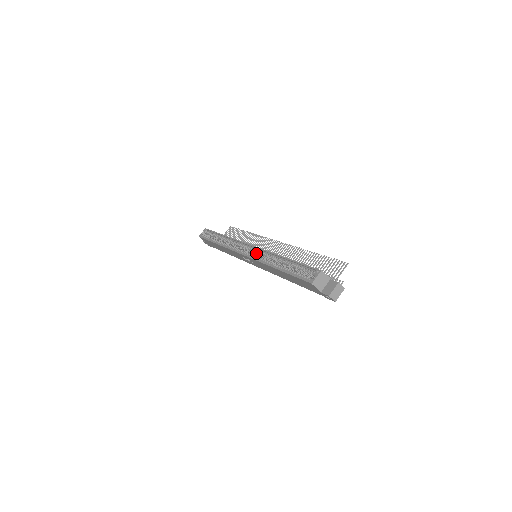
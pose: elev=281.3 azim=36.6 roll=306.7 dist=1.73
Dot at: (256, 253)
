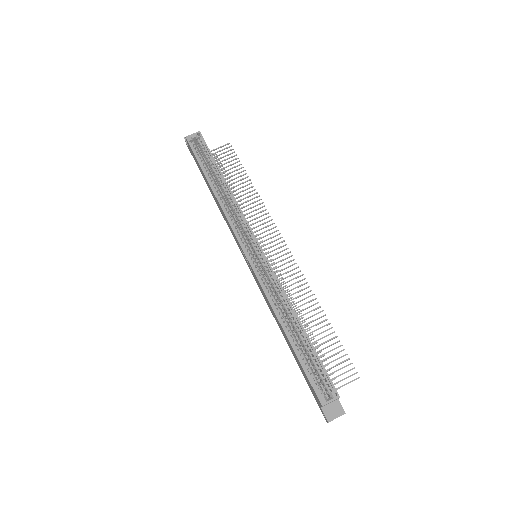
Dot at: (263, 268)
